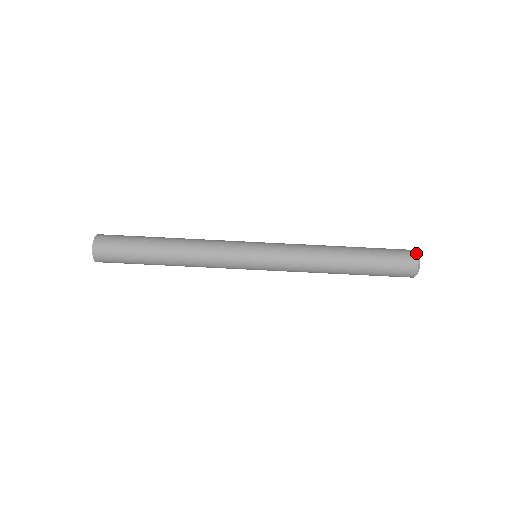
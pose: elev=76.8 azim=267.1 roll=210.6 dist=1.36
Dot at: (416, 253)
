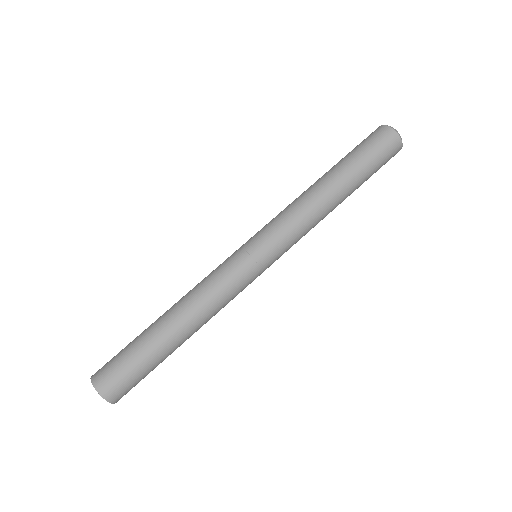
Dot at: (393, 130)
